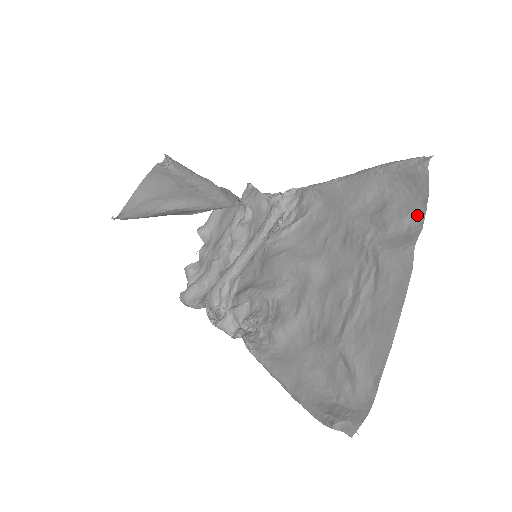
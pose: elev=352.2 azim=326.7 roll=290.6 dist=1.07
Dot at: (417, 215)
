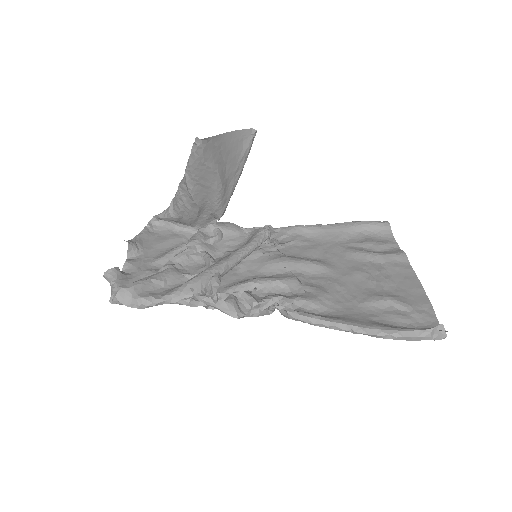
Dot at: (393, 244)
